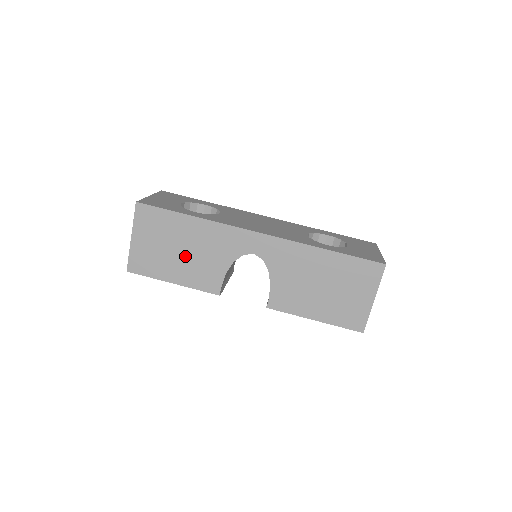
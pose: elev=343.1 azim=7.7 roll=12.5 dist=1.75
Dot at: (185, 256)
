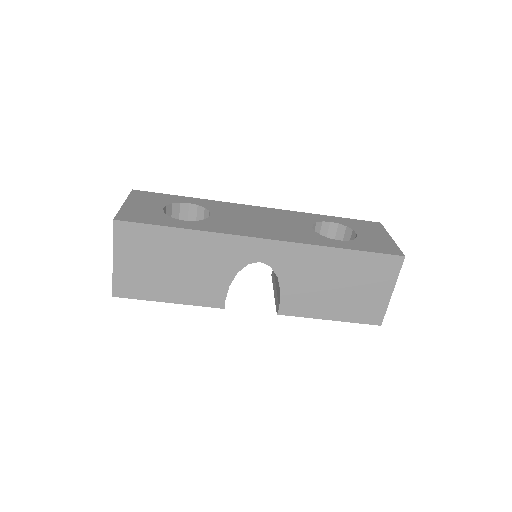
Dot at: (180, 273)
